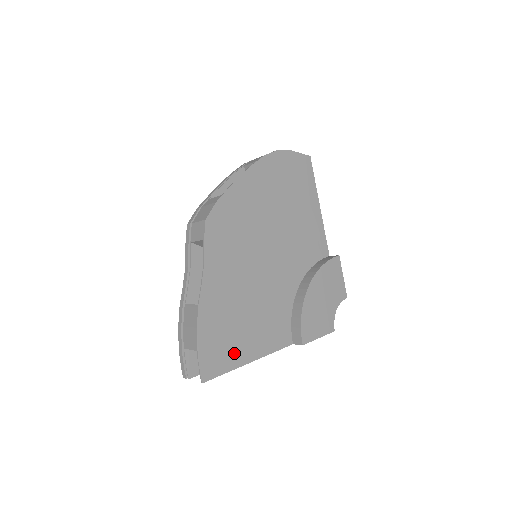
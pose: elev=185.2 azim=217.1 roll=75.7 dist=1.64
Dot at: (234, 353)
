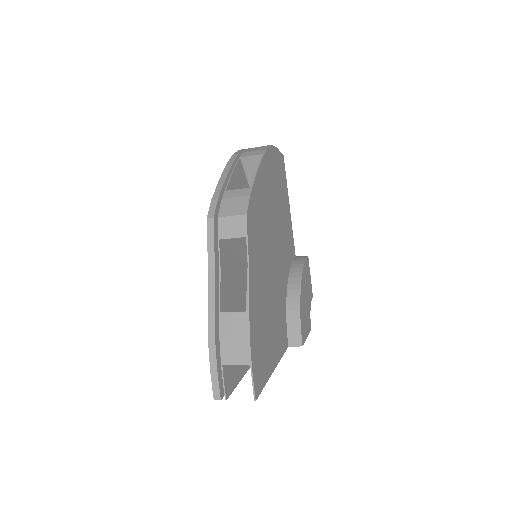
Dot at: (267, 362)
